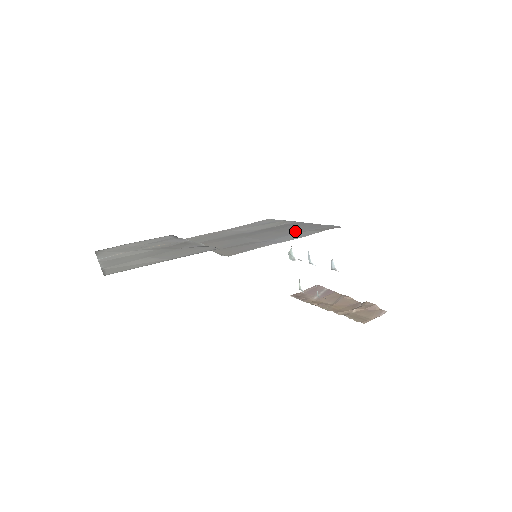
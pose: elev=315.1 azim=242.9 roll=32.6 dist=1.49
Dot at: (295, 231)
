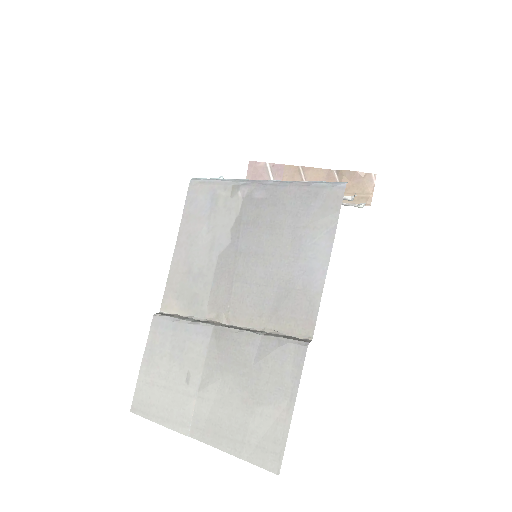
Dot at: (298, 225)
